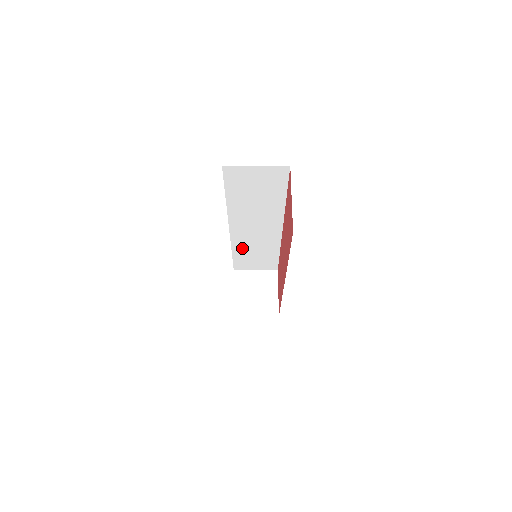
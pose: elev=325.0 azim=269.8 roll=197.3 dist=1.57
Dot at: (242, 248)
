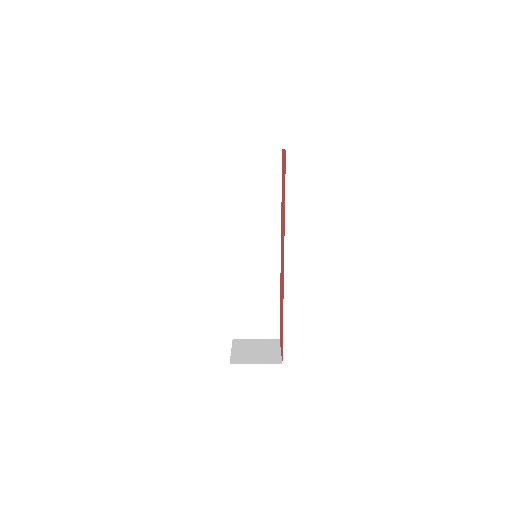
Dot at: (242, 288)
